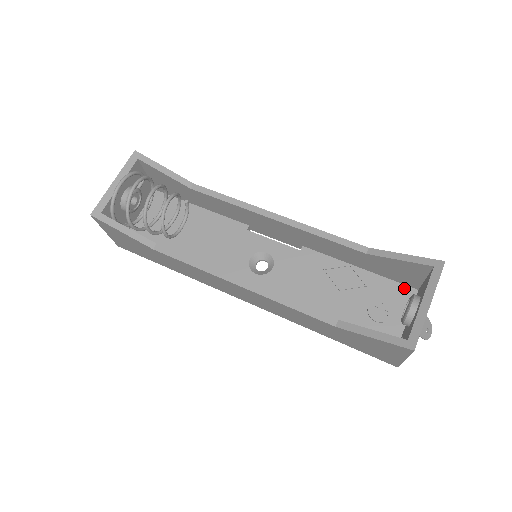
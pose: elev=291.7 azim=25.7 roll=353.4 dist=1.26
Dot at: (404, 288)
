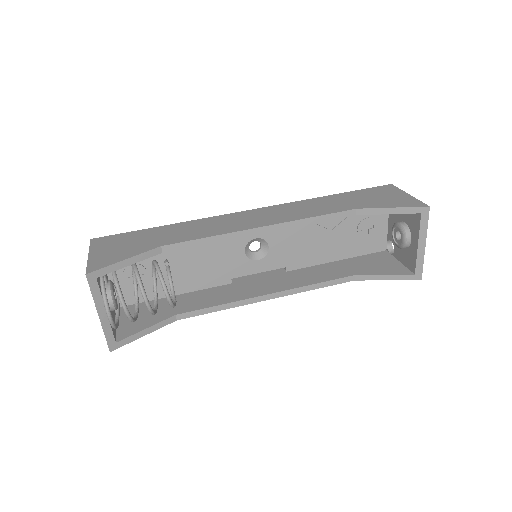
Dot at: occluded
